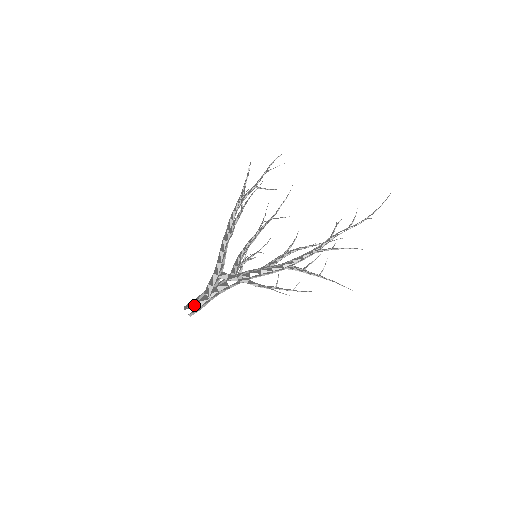
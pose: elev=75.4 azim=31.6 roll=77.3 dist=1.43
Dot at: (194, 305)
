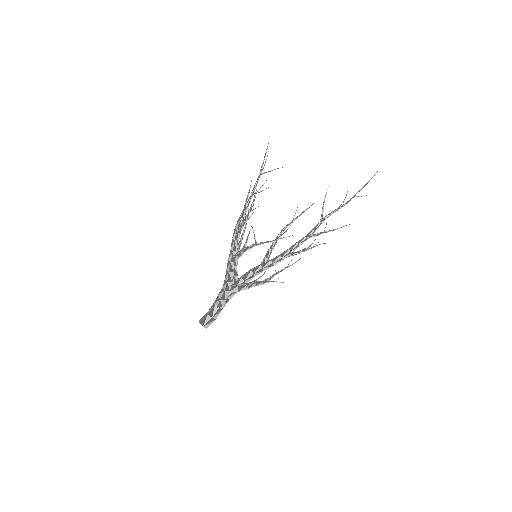
Dot at: (211, 320)
